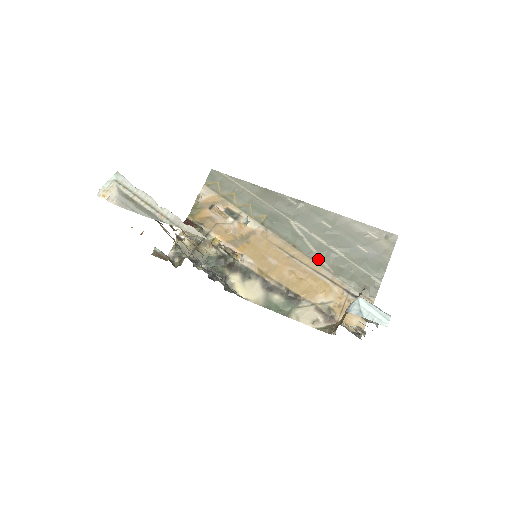
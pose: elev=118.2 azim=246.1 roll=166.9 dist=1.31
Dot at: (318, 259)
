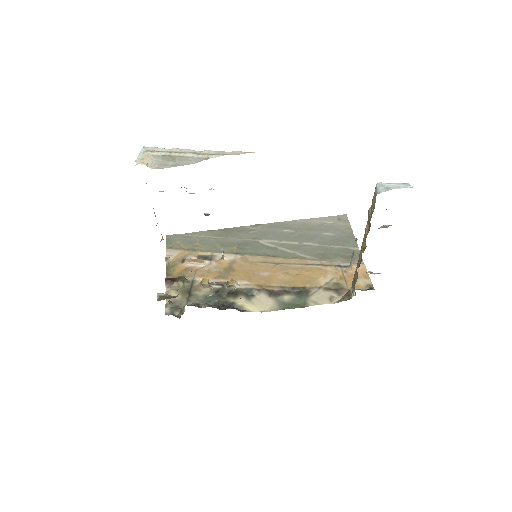
Dot at: (300, 256)
